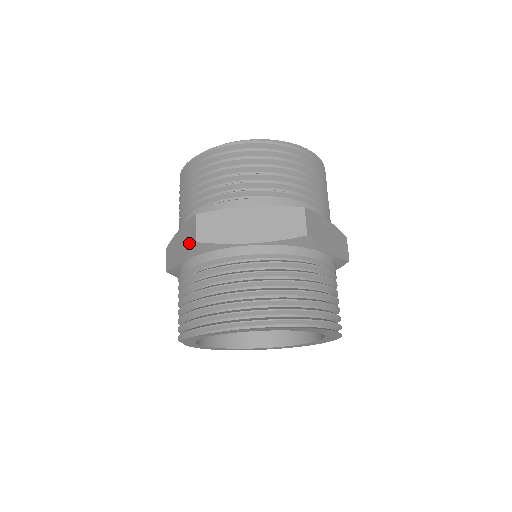
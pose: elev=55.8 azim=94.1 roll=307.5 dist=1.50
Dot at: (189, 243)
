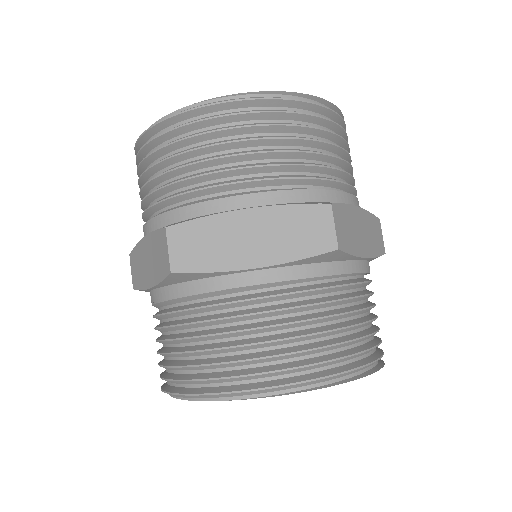
Dot at: (160, 268)
